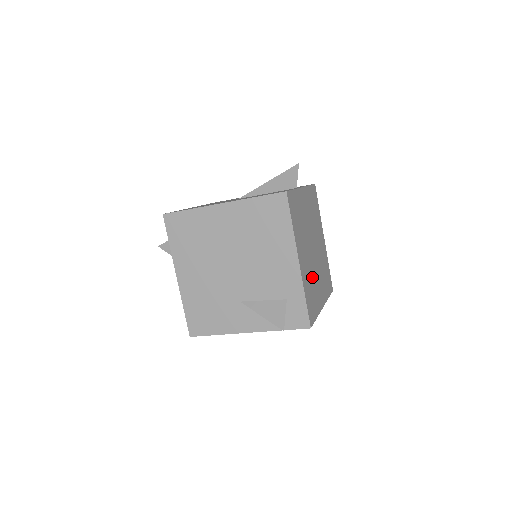
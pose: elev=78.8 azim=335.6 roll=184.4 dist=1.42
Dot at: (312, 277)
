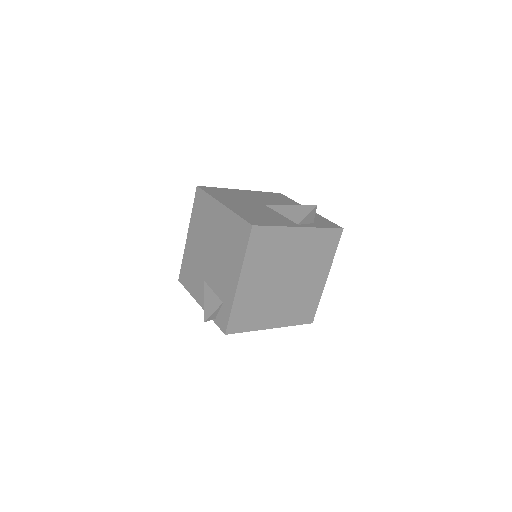
Dot at: (263, 301)
